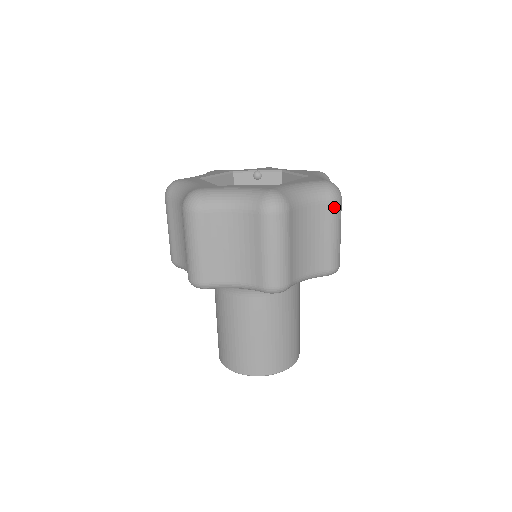
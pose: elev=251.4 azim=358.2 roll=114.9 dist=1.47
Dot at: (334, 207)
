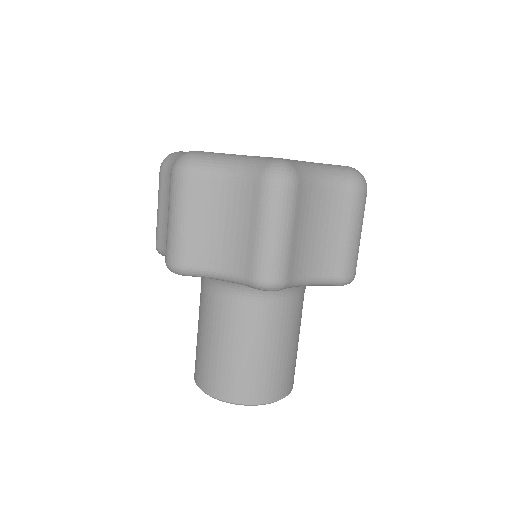
Dot at: (356, 198)
